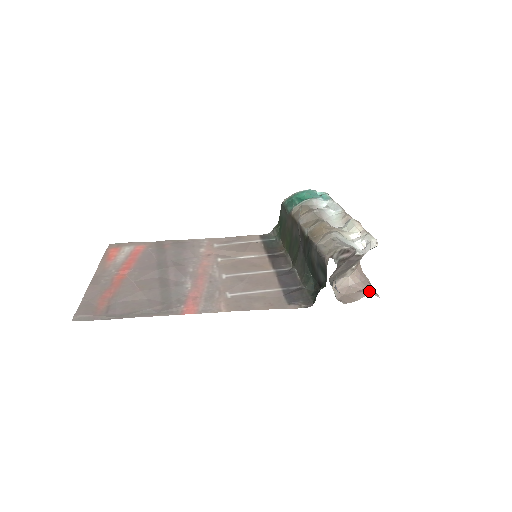
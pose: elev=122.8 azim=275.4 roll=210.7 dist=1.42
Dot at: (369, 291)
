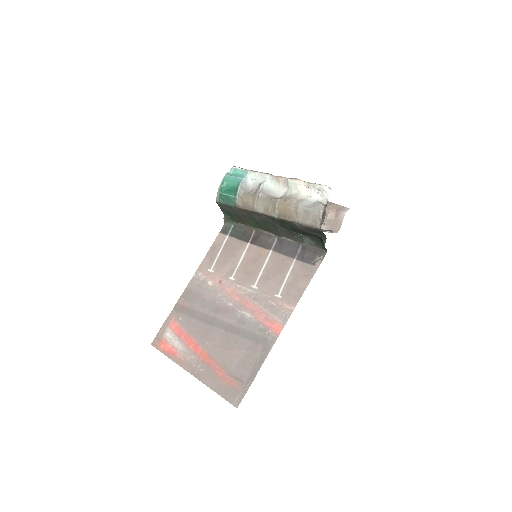
Dot at: (343, 212)
